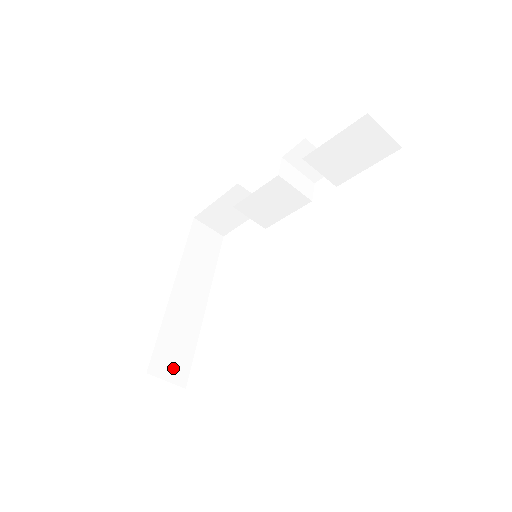
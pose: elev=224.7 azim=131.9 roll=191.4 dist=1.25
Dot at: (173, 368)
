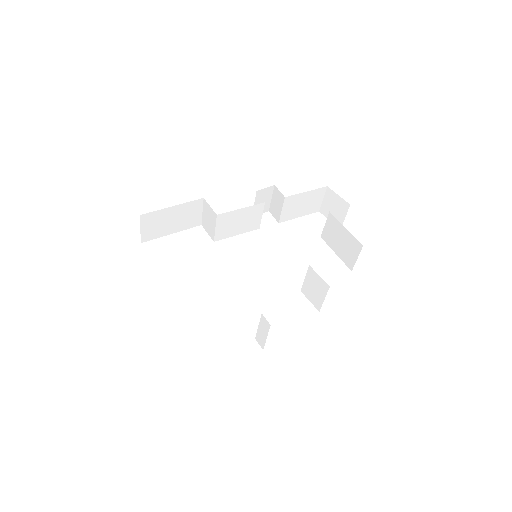
Dot at: occluded
